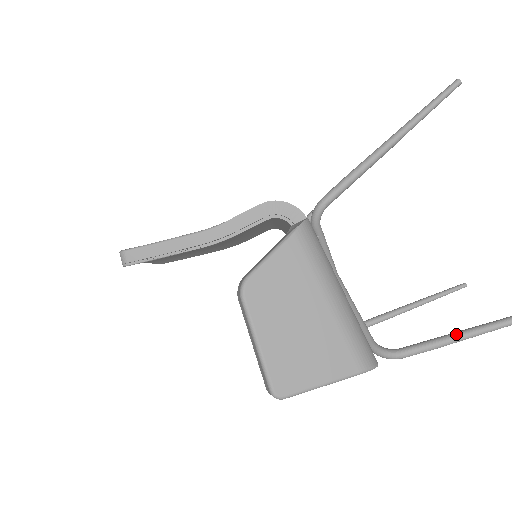
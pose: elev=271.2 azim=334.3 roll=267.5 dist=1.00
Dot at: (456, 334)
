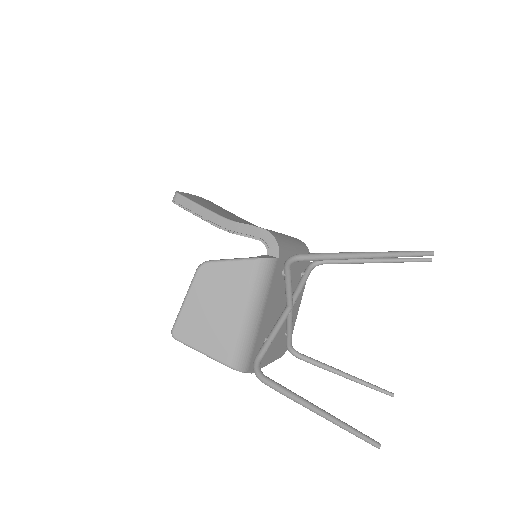
Dot at: (299, 397)
